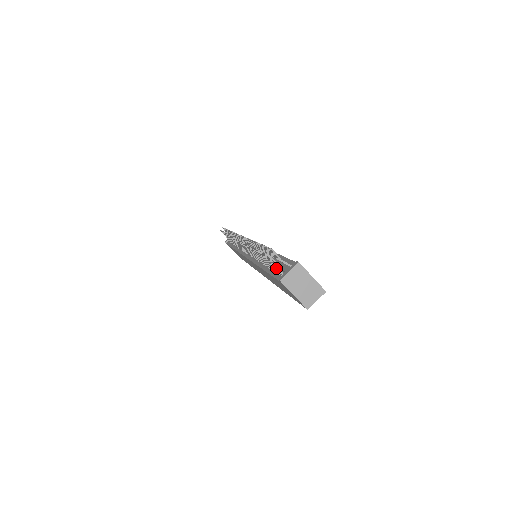
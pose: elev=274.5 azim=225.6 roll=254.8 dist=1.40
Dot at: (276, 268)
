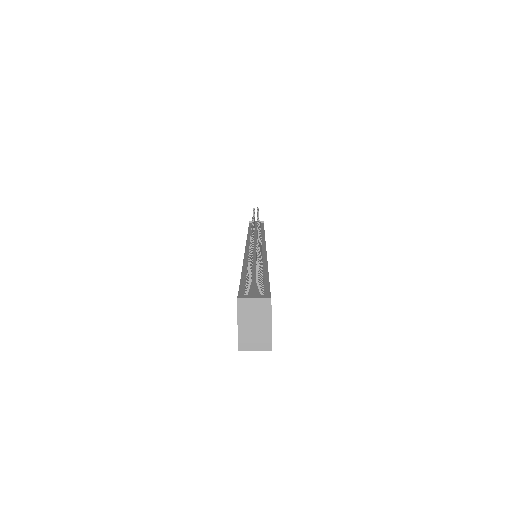
Dot at: (247, 283)
